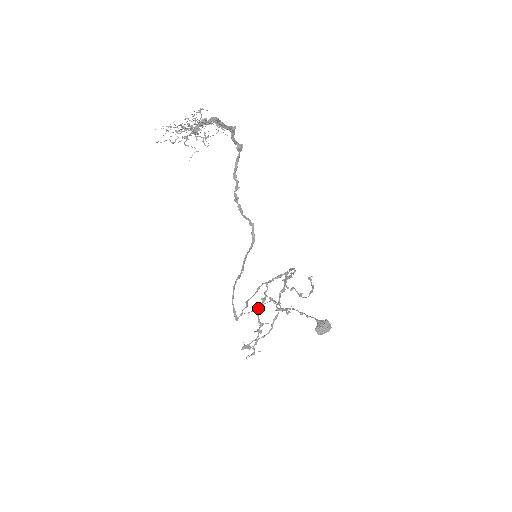
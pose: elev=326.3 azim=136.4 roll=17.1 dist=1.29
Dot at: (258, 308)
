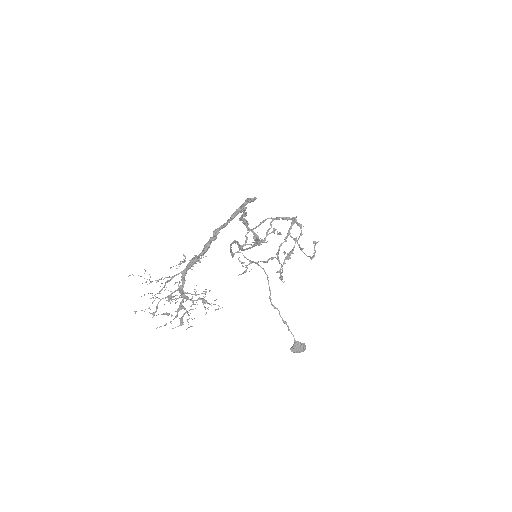
Dot at: occluded
